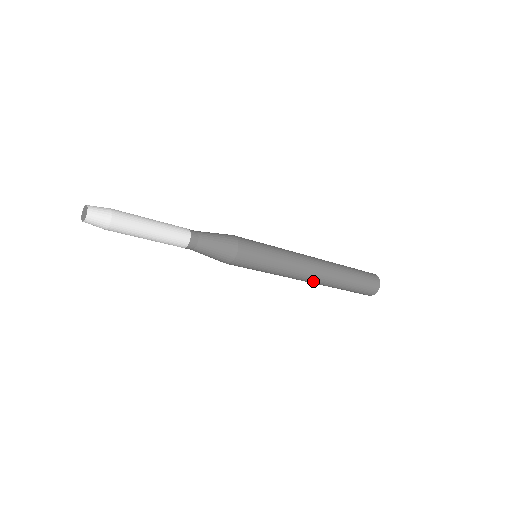
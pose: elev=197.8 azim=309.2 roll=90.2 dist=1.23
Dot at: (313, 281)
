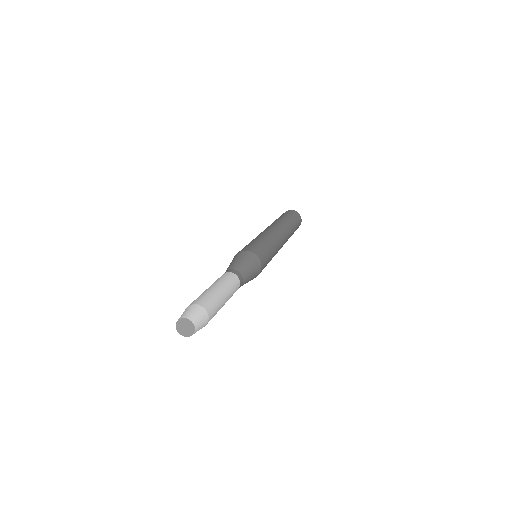
Dot at: occluded
